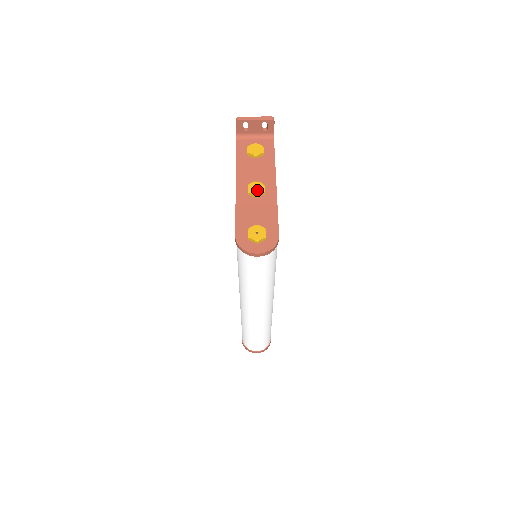
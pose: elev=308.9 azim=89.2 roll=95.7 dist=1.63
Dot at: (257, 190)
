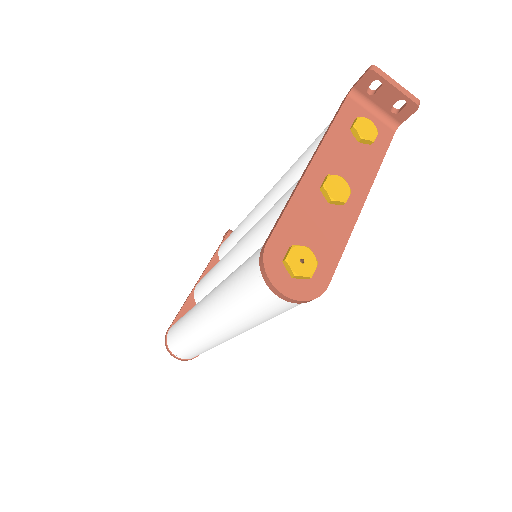
Dot at: (337, 192)
